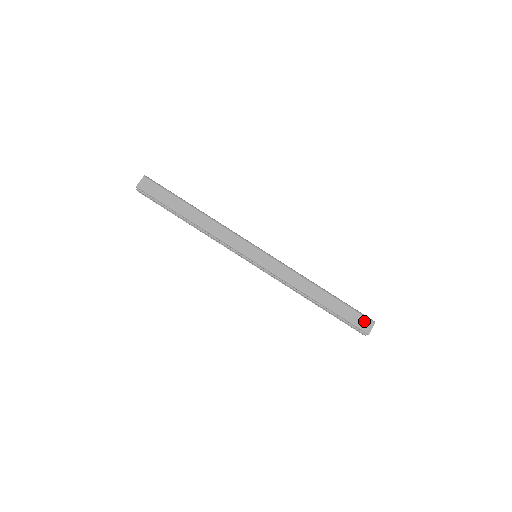
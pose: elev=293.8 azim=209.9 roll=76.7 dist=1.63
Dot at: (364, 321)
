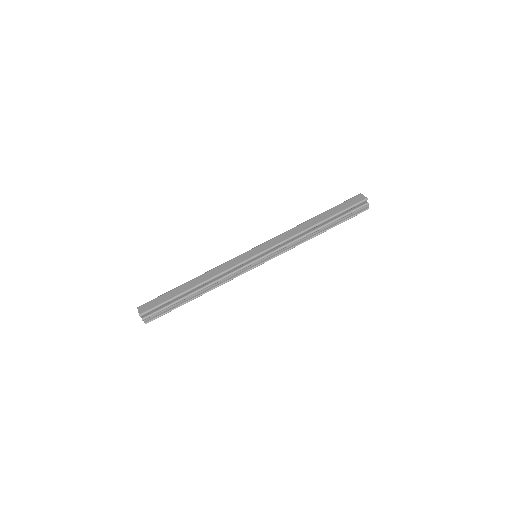
Dot at: (354, 199)
